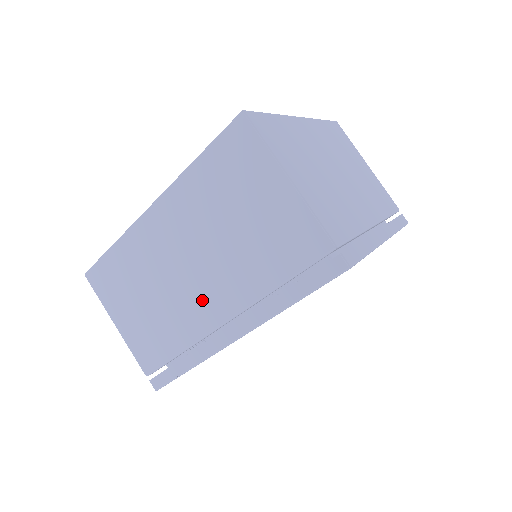
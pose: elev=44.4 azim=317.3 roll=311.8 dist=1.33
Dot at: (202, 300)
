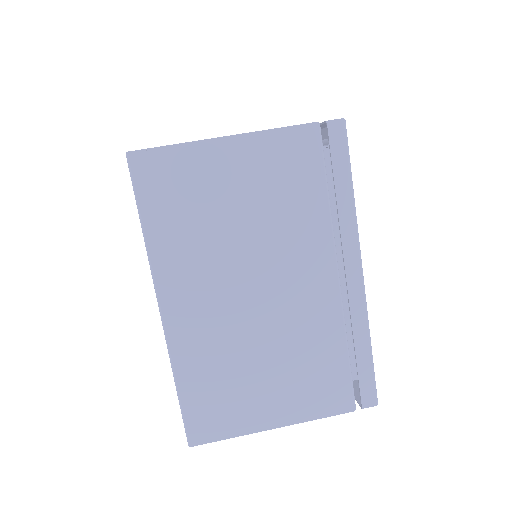
Dot at: occluded
